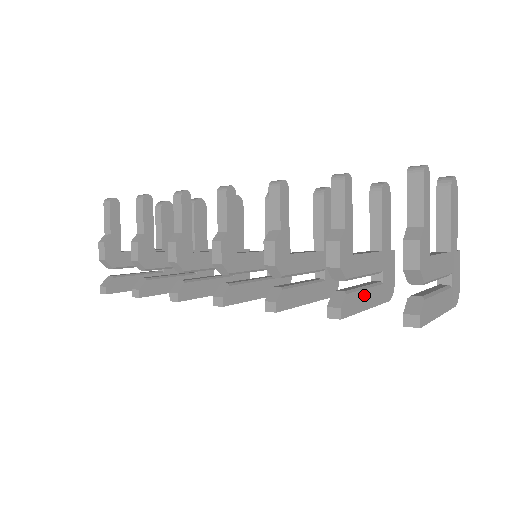
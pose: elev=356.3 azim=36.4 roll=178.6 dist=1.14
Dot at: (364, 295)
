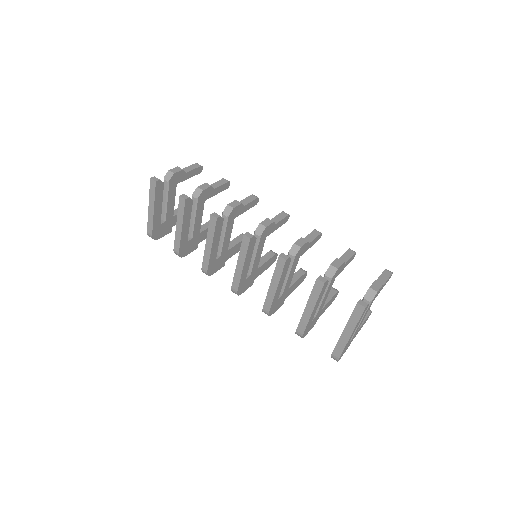
Dot at: (319, 302)
